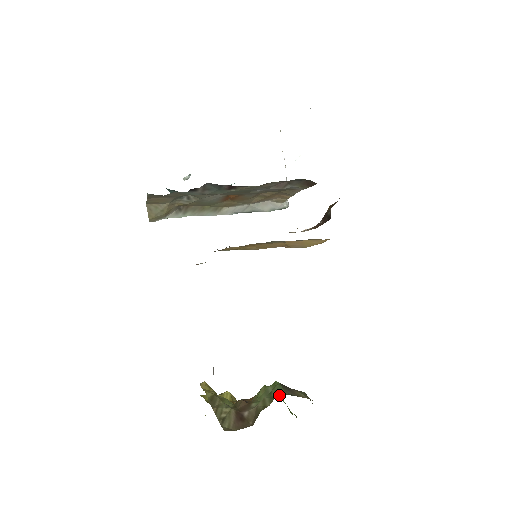
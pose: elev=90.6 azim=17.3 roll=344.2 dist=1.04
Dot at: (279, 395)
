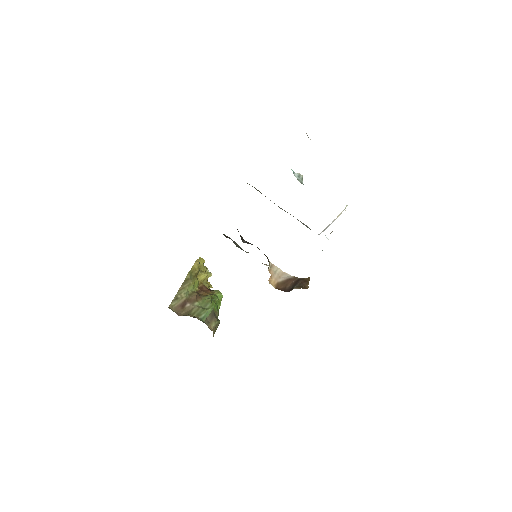
Dot at: (201, 318)
